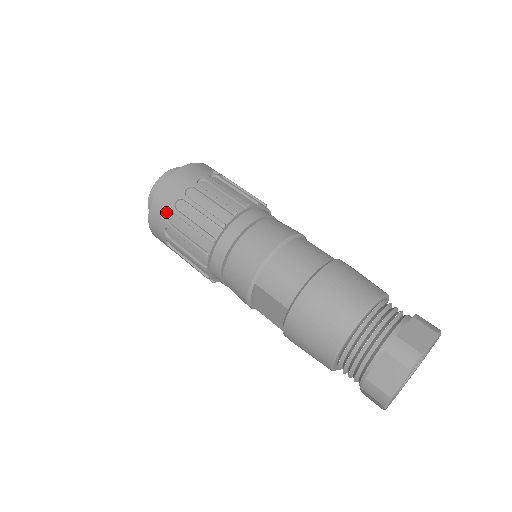
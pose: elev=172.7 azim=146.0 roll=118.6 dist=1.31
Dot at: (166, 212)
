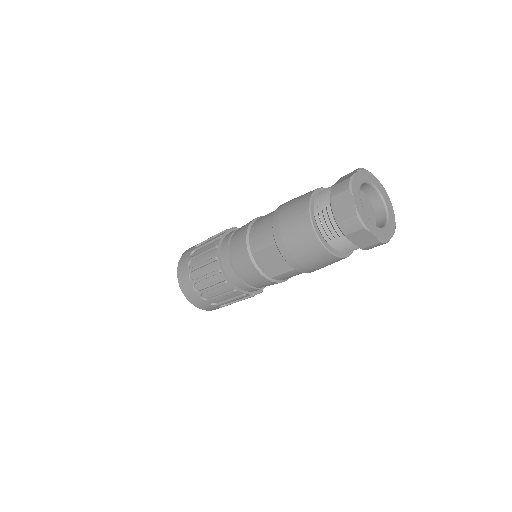
Dot at: (187, 276)
